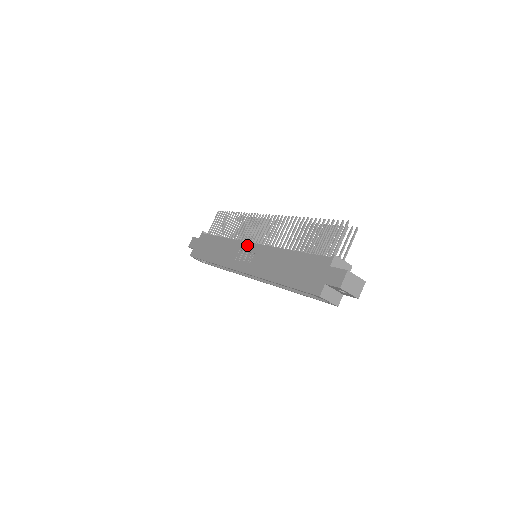
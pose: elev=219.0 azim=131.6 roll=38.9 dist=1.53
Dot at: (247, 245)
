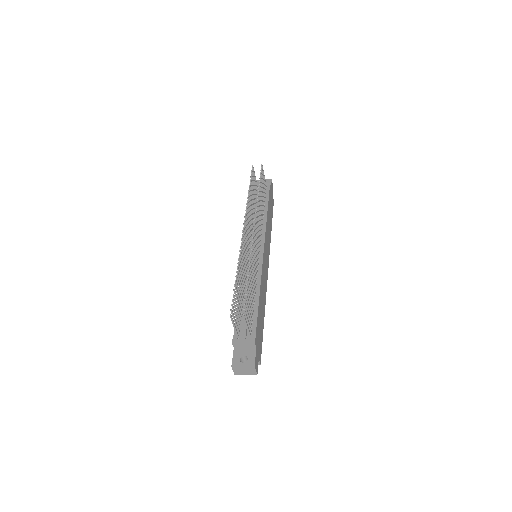
Dot at: occluded
